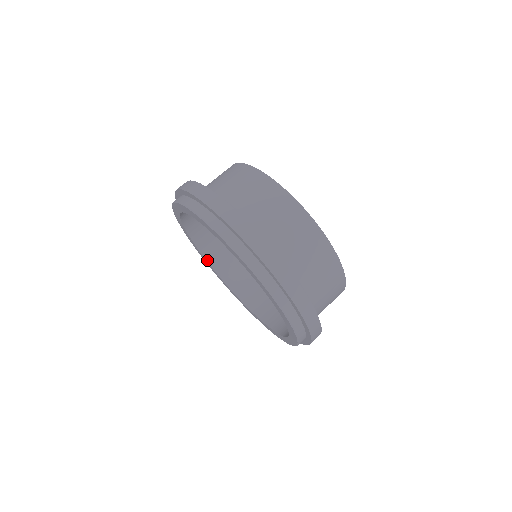
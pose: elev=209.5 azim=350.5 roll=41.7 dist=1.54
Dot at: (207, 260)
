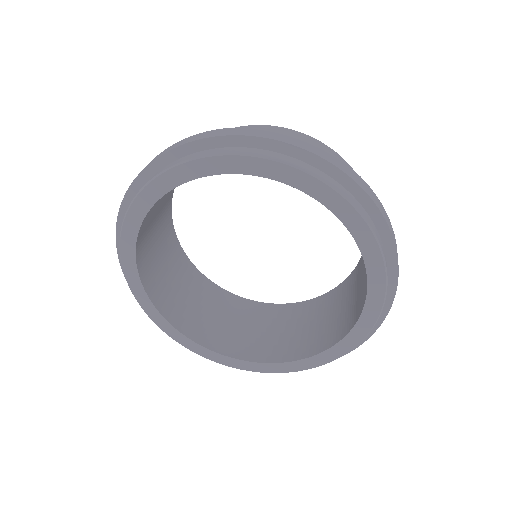
Dot at: (216, 351)
